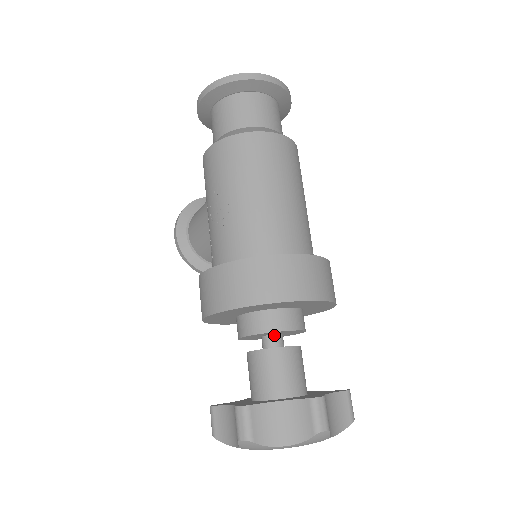
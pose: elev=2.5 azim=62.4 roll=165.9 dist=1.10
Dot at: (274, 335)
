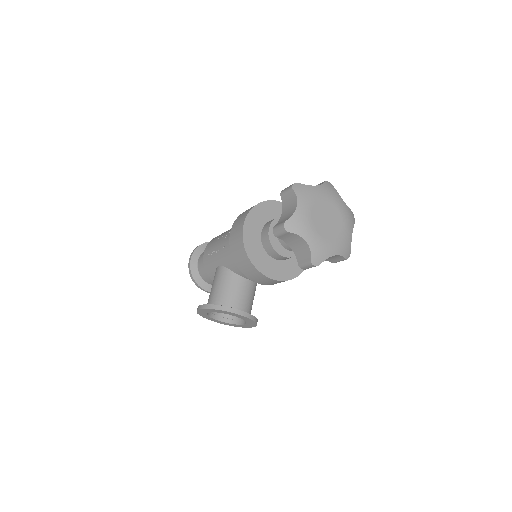
Dot at: occluded
